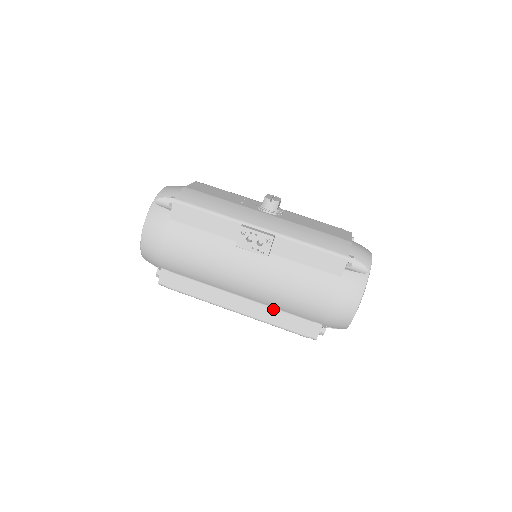
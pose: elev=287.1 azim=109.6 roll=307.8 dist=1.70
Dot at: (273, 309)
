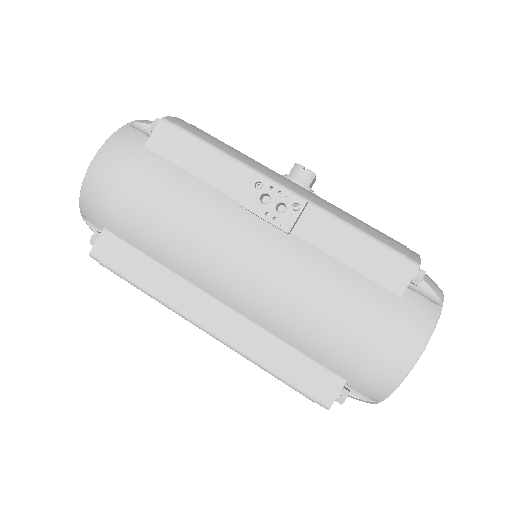
Dot at: (269, 335)
